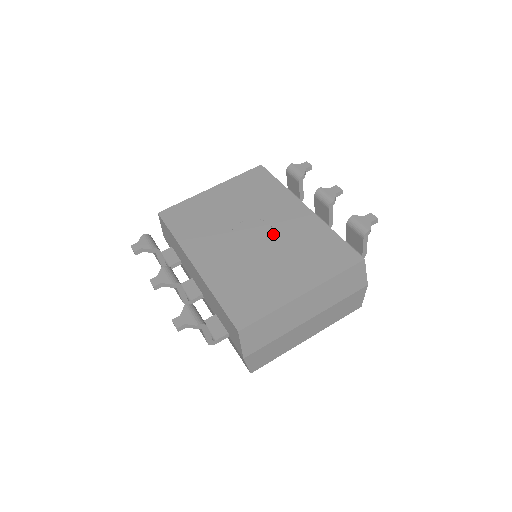
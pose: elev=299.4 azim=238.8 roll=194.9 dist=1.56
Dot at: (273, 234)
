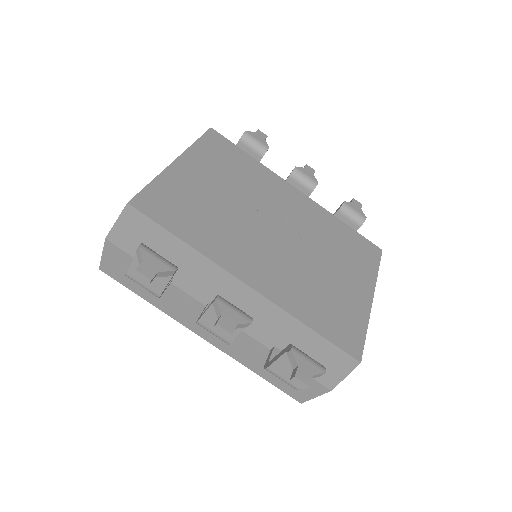
Dot at: (297, 229)
